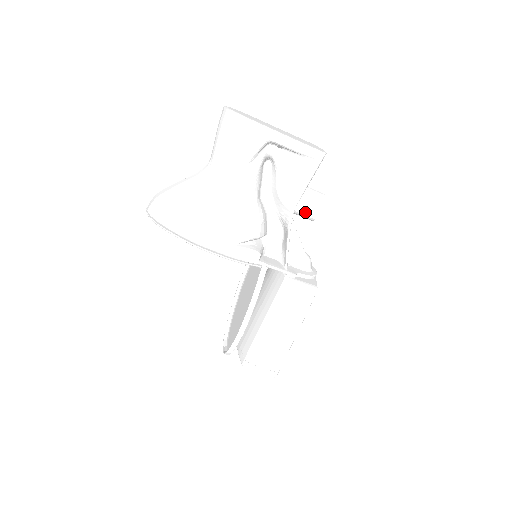
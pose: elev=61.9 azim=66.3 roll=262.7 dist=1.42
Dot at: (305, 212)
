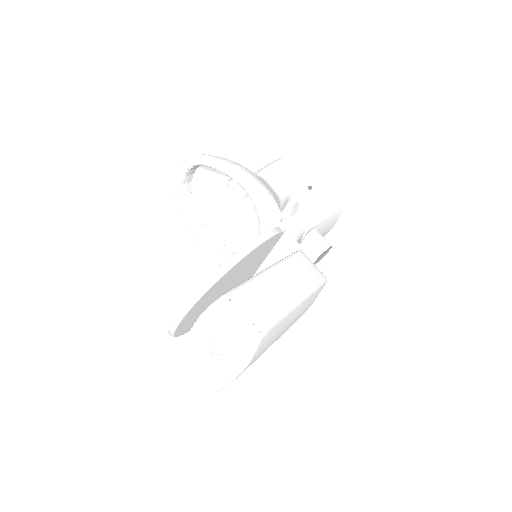
Dot at: (316, 241)
